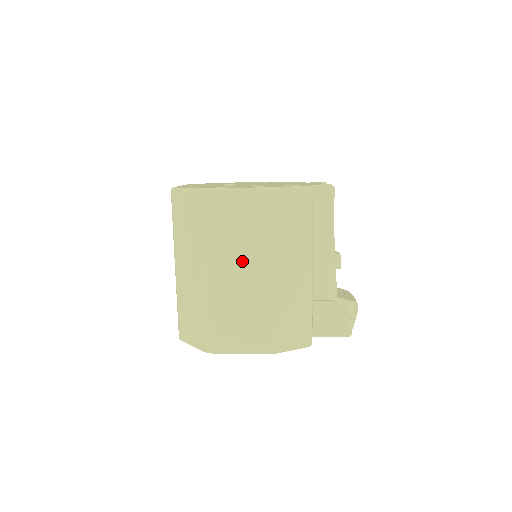
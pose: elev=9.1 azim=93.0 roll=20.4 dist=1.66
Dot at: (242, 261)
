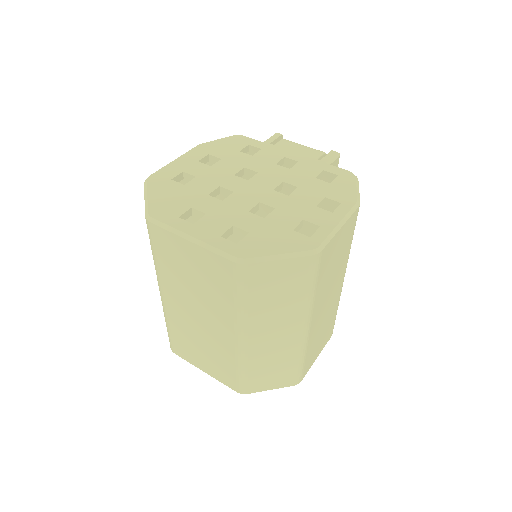
Dot at: (331, 289)
